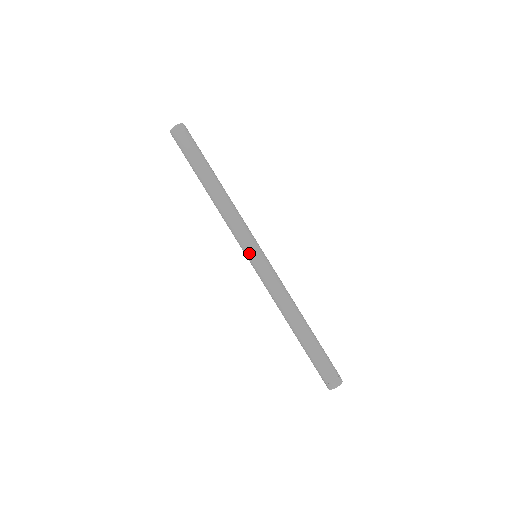
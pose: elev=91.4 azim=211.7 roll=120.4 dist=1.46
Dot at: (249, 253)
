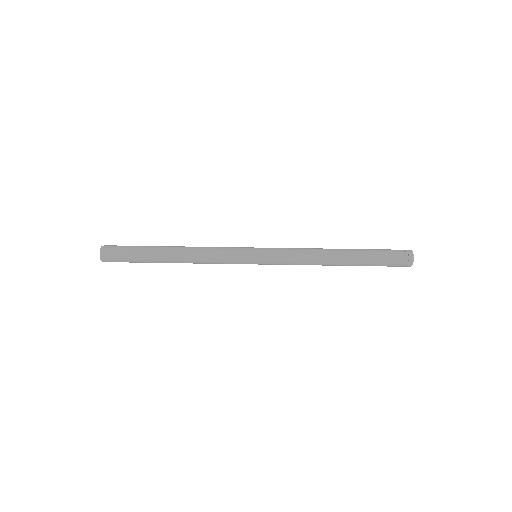
Dot at: (250, 247)
